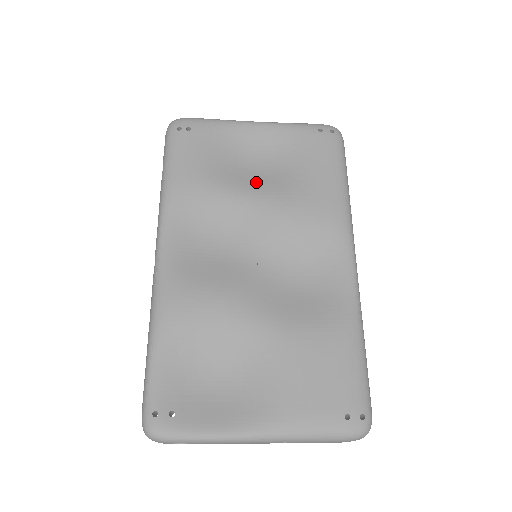
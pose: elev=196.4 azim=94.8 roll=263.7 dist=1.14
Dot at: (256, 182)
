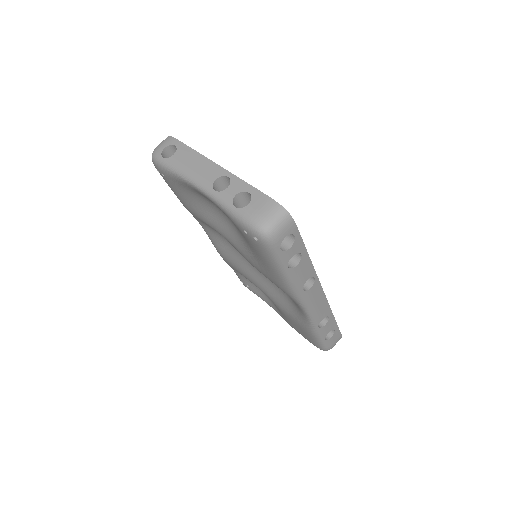
Dot at: (226, 231)
